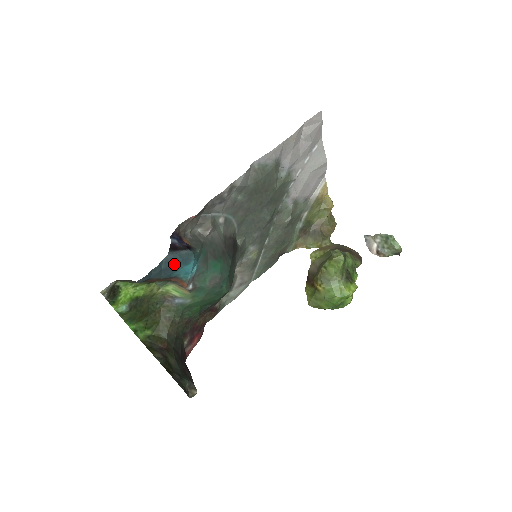
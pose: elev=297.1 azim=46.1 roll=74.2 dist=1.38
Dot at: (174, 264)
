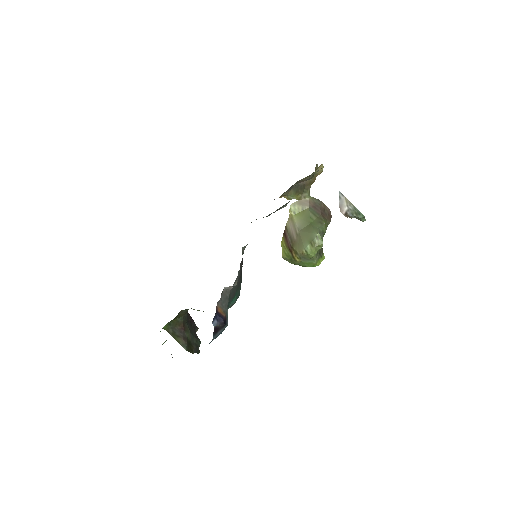
Dot at: (215, 338)
